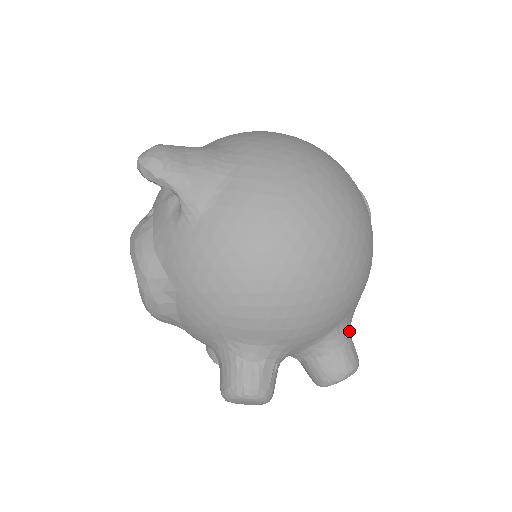
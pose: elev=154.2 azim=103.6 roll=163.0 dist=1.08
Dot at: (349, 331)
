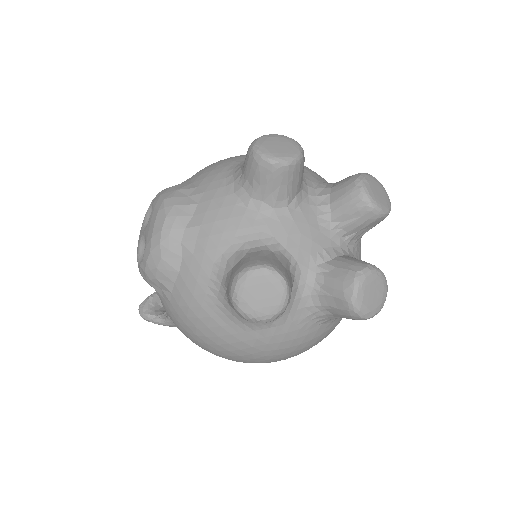
Dot at: occluded
